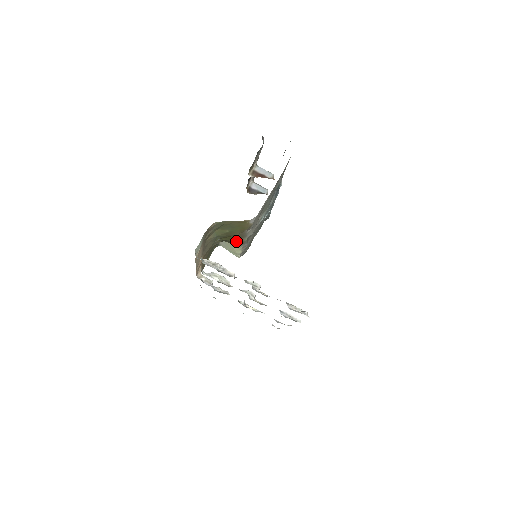
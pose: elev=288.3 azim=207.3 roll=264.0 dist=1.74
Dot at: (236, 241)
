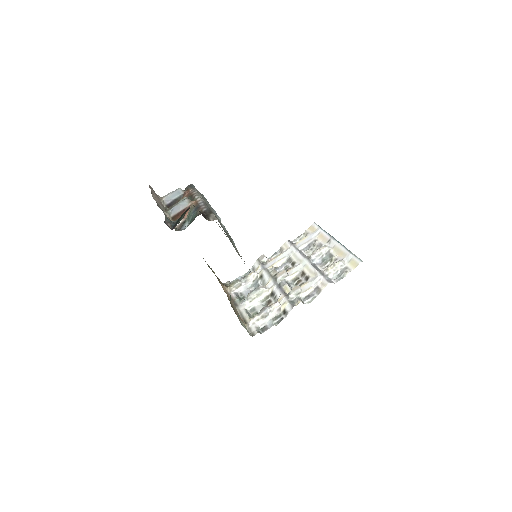
Dot at: occluded
